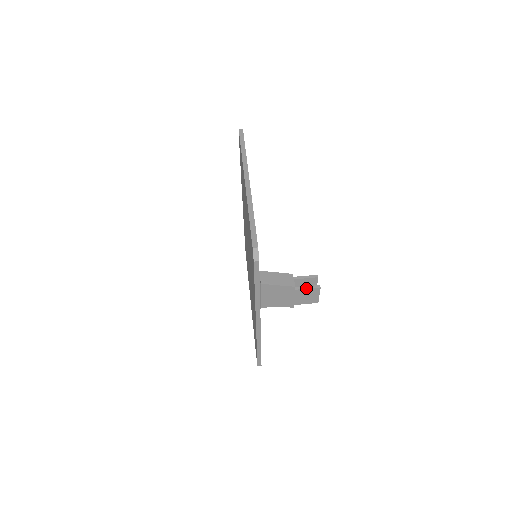
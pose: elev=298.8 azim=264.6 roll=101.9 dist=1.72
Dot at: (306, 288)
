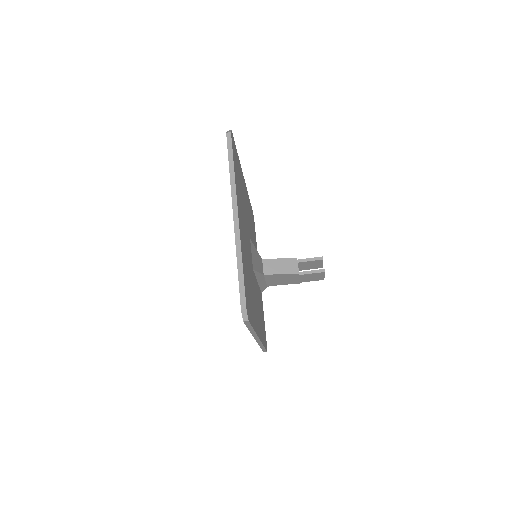
Dot at: (310, 273)
